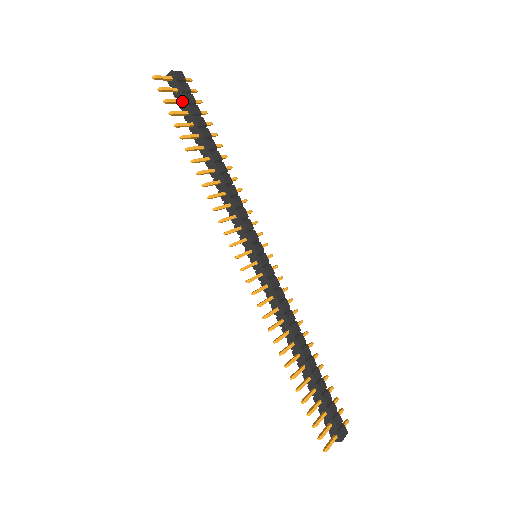
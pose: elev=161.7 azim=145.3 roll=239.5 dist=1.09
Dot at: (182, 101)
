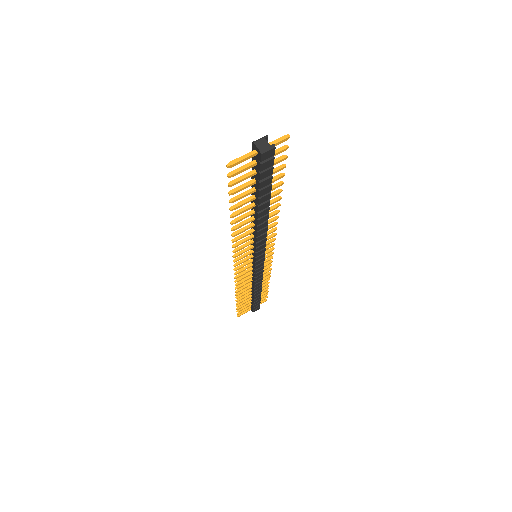
Dot at: (255, 174)
